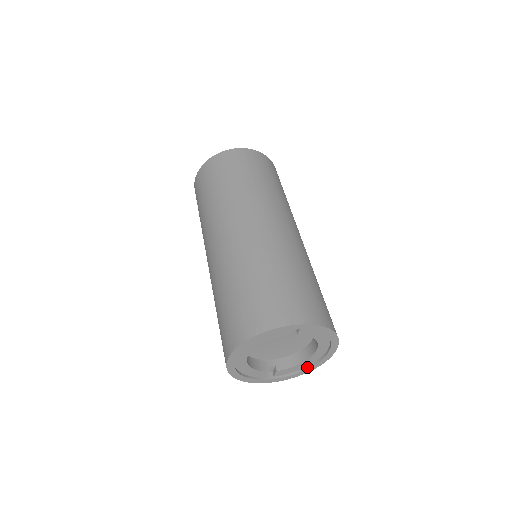
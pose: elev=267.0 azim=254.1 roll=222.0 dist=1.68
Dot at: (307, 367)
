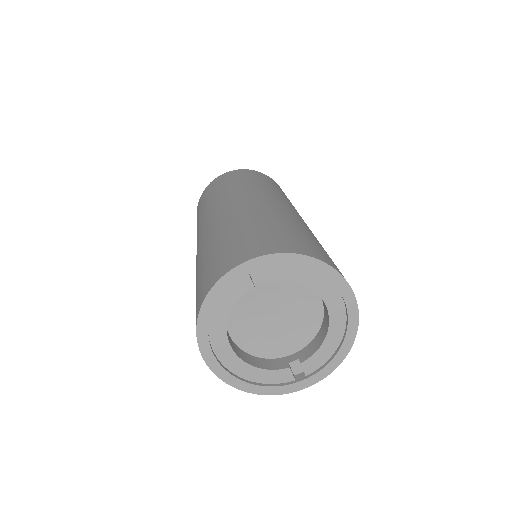
Dot at: (341, 342)
